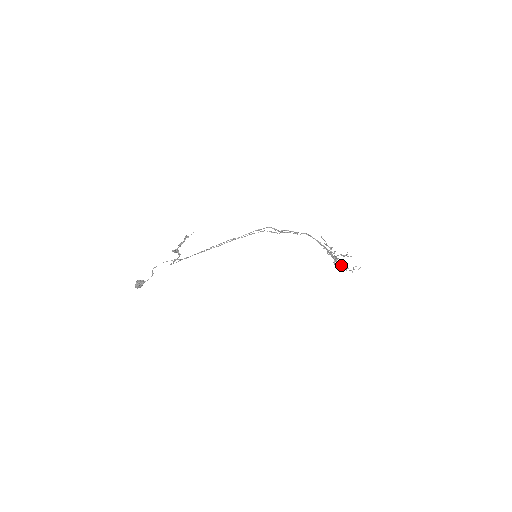
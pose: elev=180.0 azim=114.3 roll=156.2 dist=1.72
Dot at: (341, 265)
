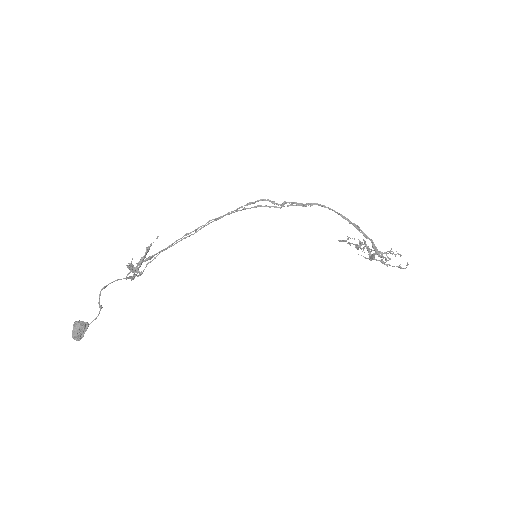
Dot at: (381, 252)
